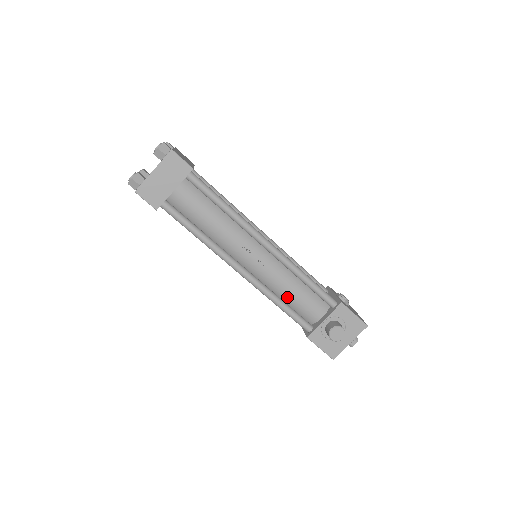
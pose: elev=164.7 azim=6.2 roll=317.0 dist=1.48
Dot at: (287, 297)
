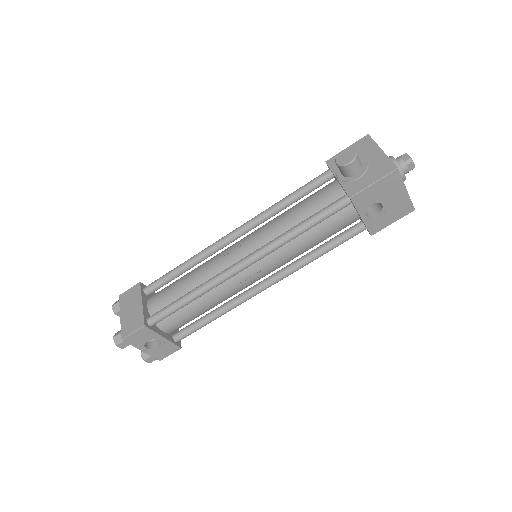
Dot at: (299, 221)
